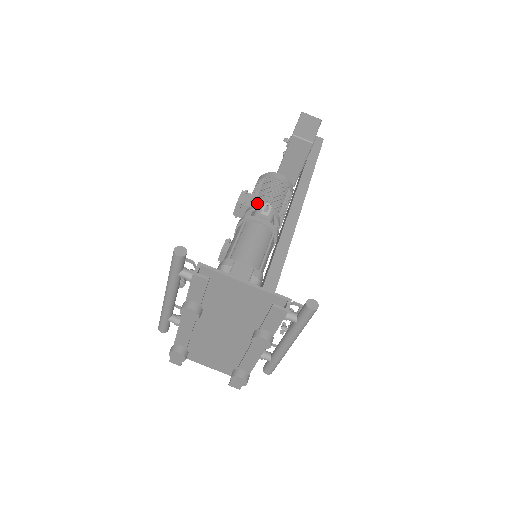
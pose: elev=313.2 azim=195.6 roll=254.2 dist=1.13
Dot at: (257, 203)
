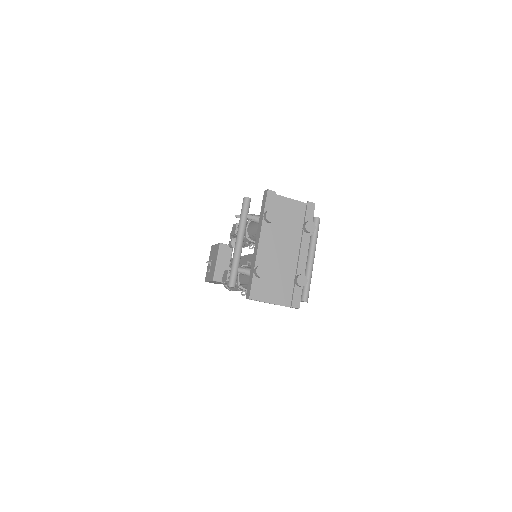
Dot at: occluded
